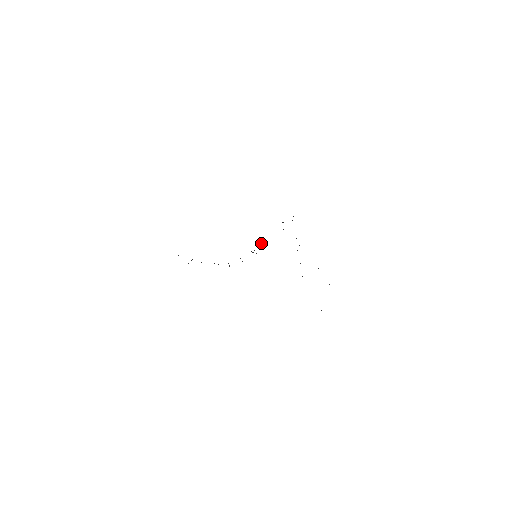
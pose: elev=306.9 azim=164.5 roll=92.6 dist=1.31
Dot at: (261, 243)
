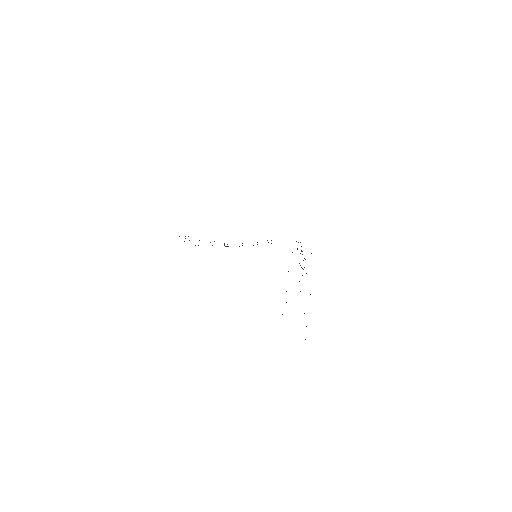
Dot at: occluded
